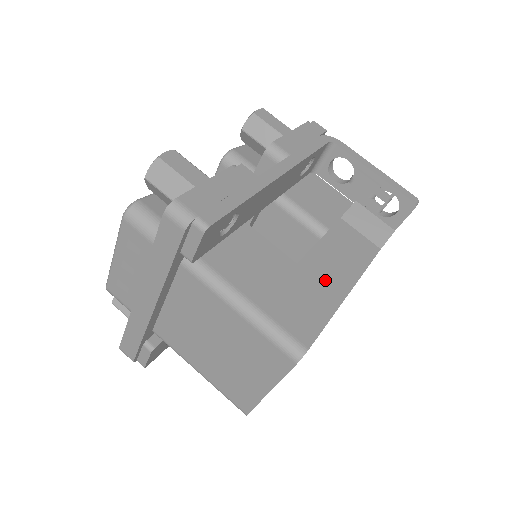
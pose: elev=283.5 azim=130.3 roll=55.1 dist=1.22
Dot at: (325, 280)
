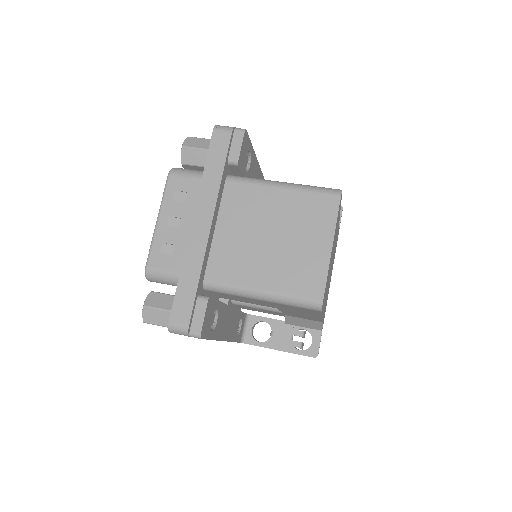
Dot at: occluded
